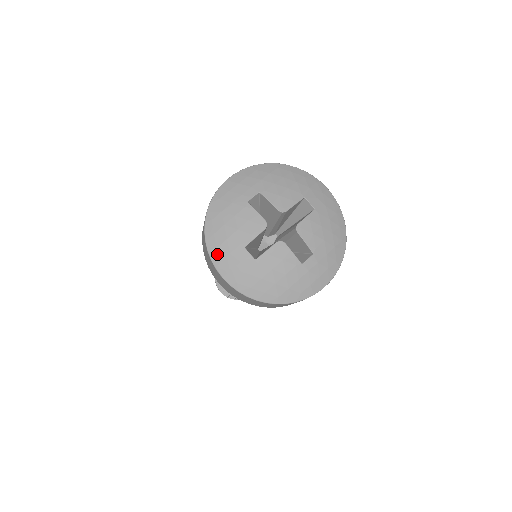
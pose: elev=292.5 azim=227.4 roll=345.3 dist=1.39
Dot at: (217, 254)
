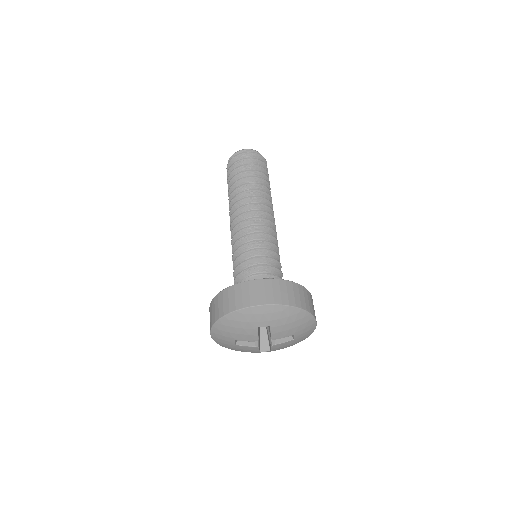
Dot at: (217, 331)
